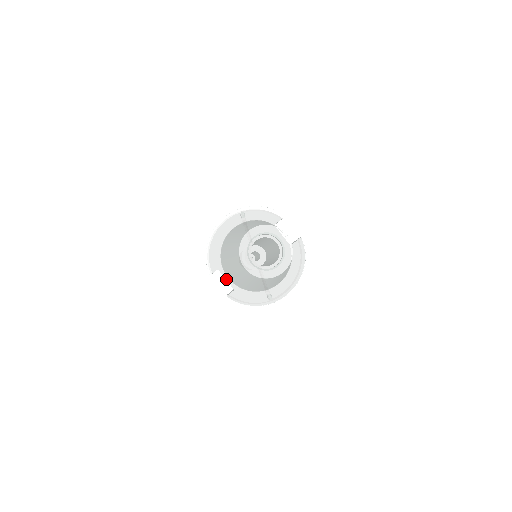
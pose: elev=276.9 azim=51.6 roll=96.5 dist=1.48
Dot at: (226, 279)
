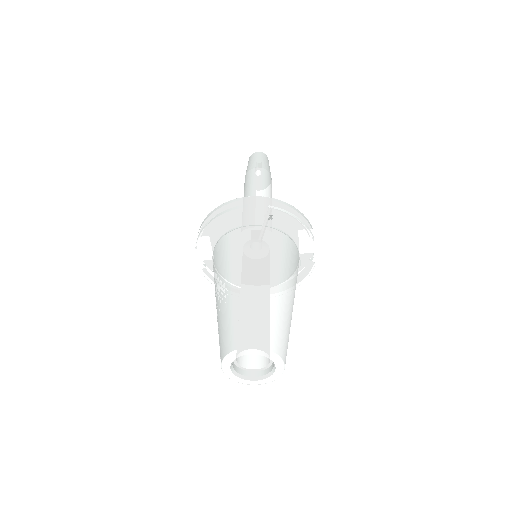
Dot at: (211, 260)
